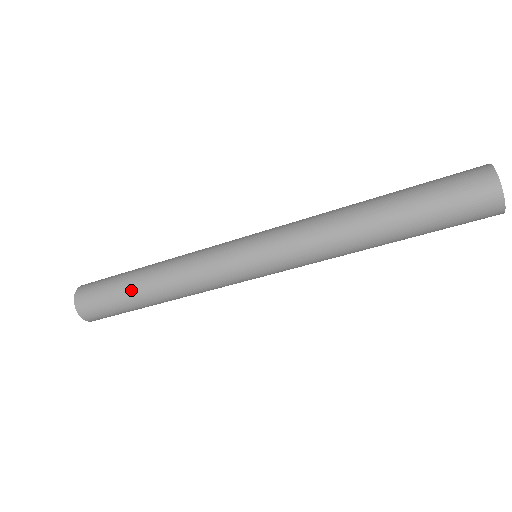
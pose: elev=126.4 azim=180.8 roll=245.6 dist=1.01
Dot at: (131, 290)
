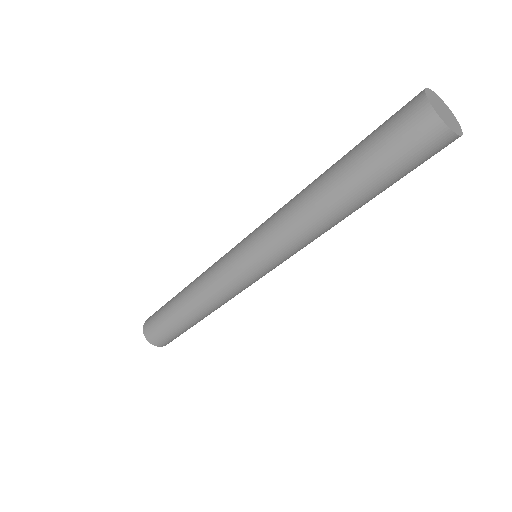
Dot at: (175, 296)
